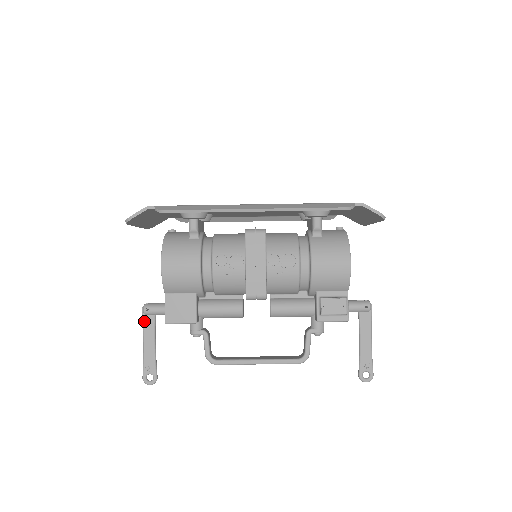
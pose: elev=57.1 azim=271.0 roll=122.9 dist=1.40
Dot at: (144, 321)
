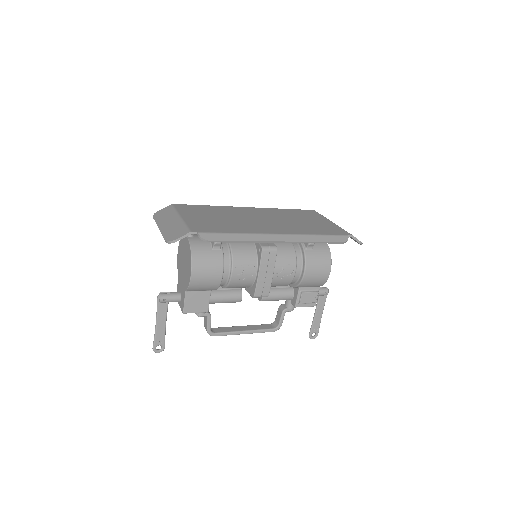
Dot at: (159, 307)
